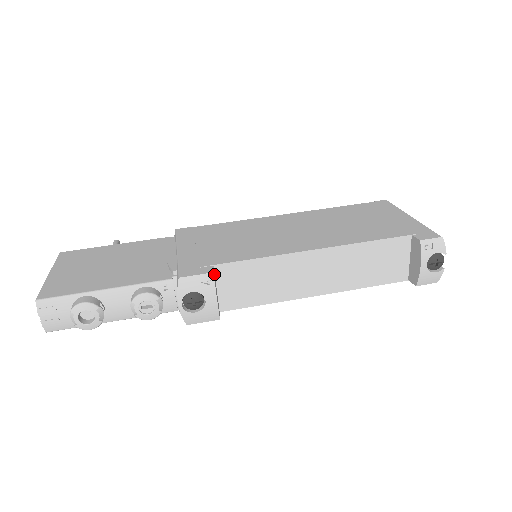
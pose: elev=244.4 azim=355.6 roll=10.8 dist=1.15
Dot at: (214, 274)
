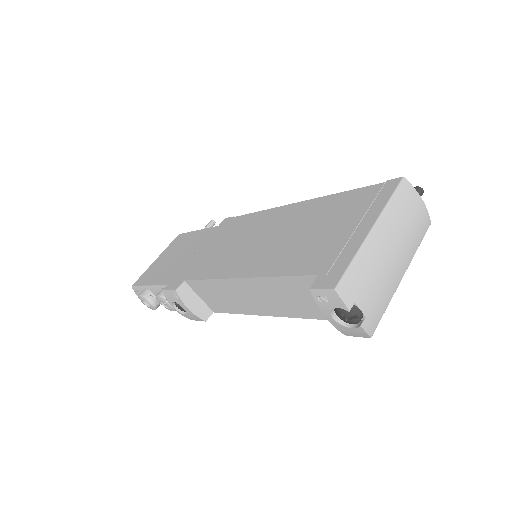
Dot at: (186, 288)
